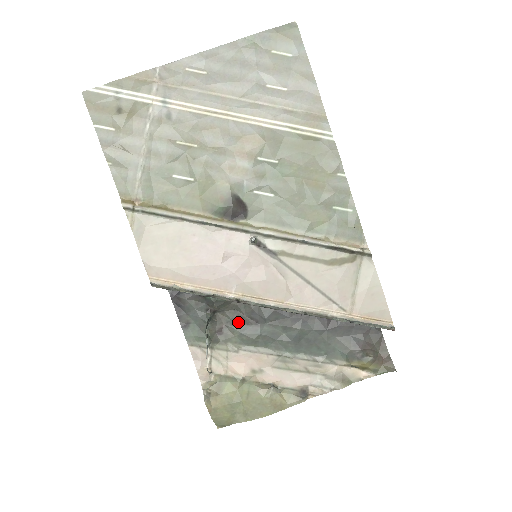
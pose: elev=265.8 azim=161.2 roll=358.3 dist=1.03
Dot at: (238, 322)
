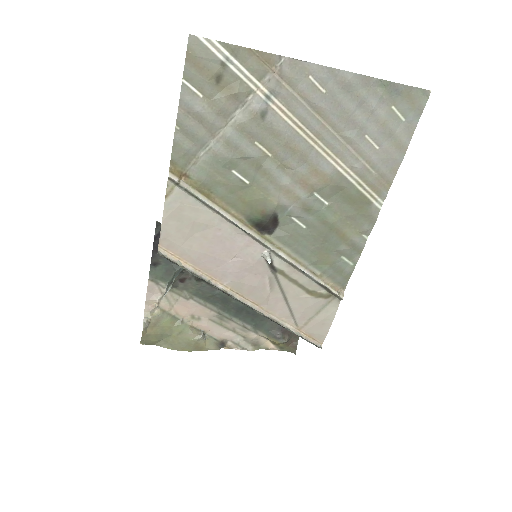
Dot at: occluded
